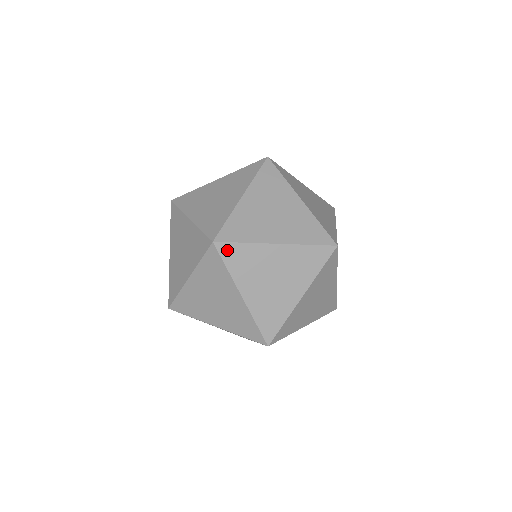
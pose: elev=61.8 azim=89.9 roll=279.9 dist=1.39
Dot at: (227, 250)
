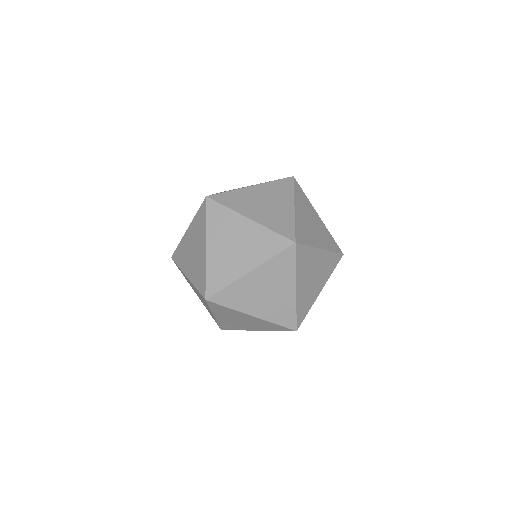
Dot at: (219, 298)
